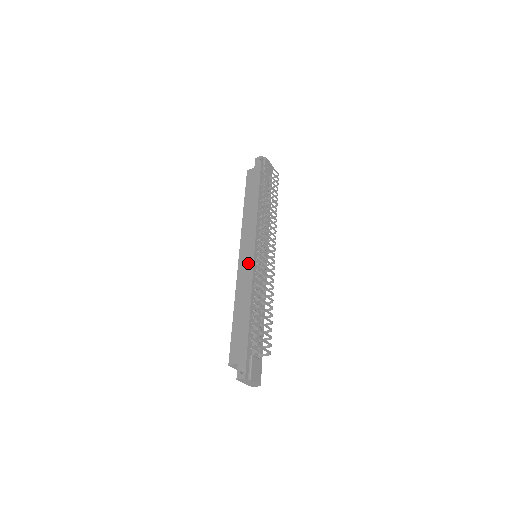
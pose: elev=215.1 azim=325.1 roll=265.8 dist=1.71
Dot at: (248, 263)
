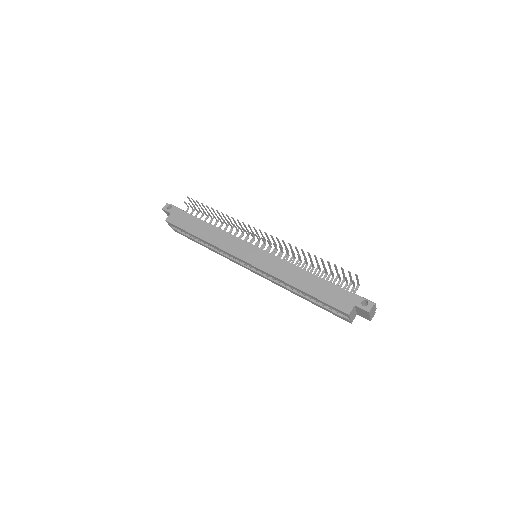
Dot at: (264, 257)
